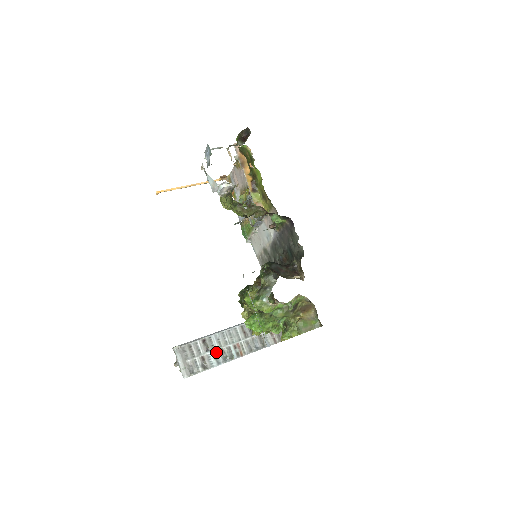
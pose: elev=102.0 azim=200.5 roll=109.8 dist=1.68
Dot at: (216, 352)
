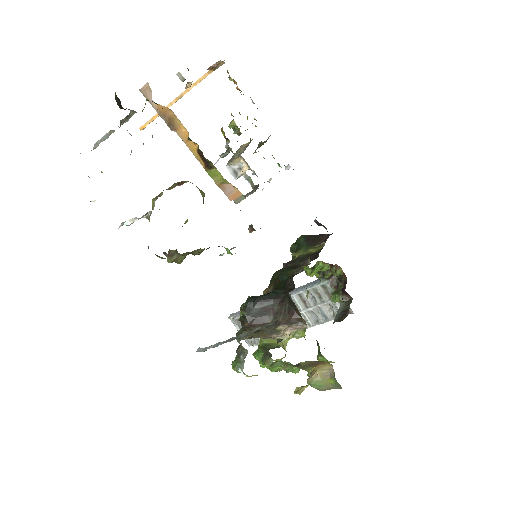
Dot at: occluded
